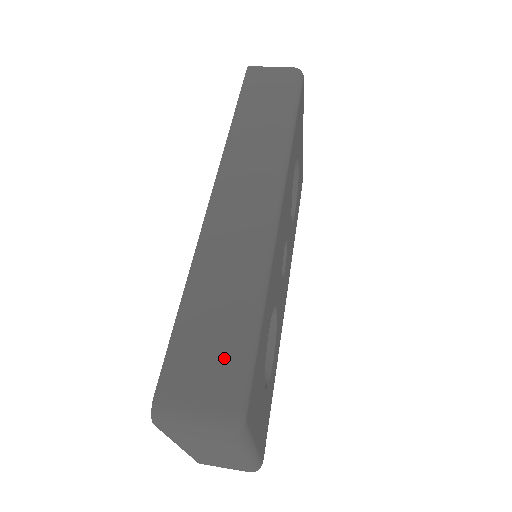
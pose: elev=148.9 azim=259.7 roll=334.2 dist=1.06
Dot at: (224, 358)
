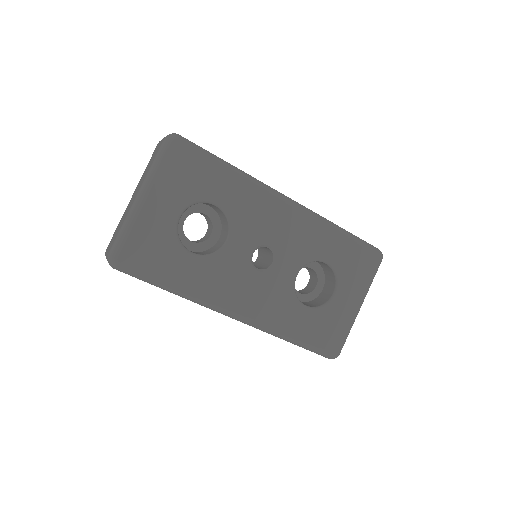
Dot at: occluded
